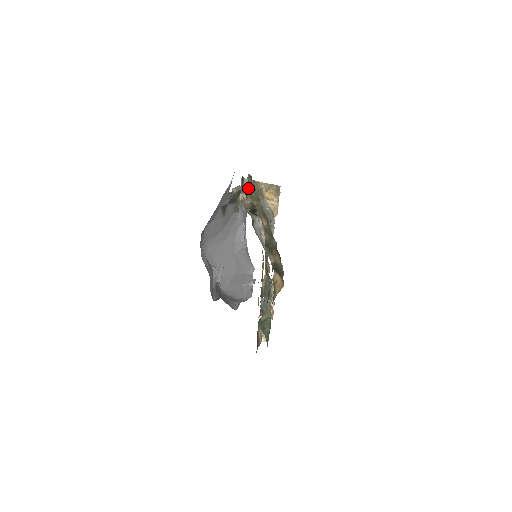
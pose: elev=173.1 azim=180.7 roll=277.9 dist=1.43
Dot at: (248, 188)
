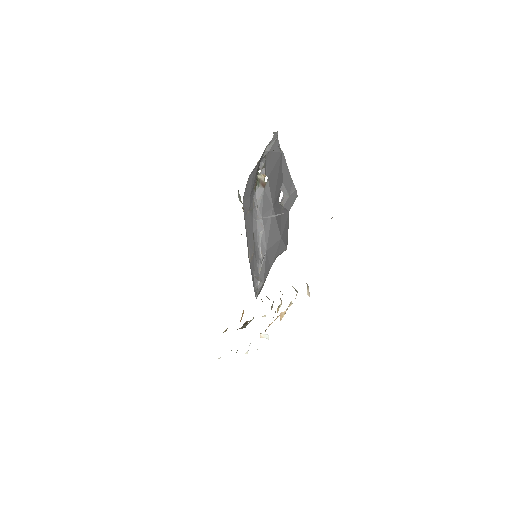
Dot at: occluded
